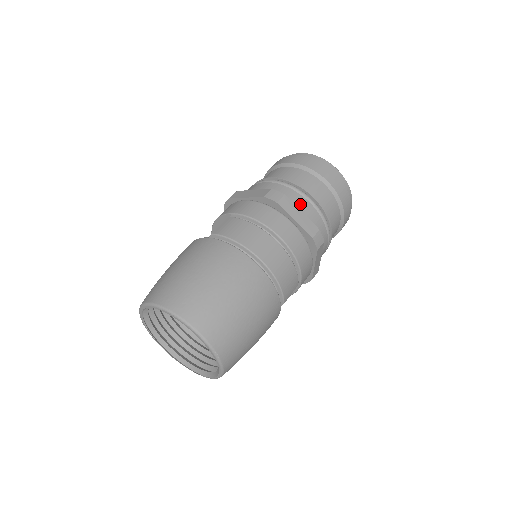
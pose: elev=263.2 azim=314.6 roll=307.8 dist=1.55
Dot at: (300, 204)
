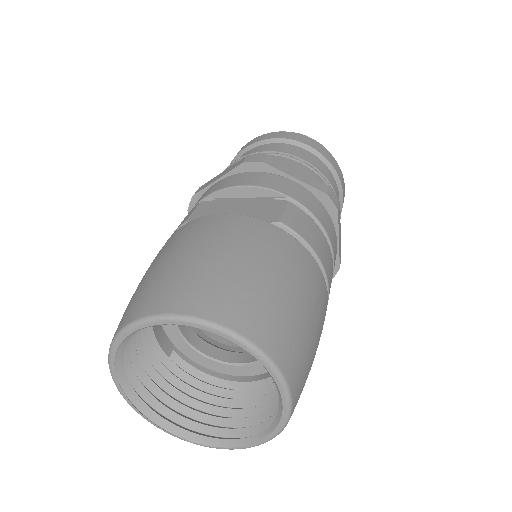
Dot at: occluded
